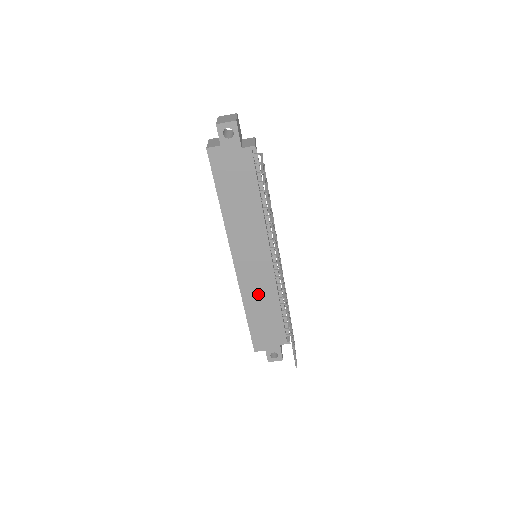
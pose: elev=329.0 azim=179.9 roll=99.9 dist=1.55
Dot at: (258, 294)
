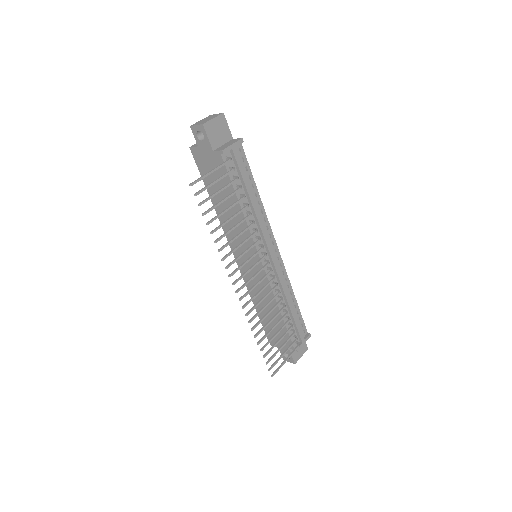
Dot at: (260, 293)
